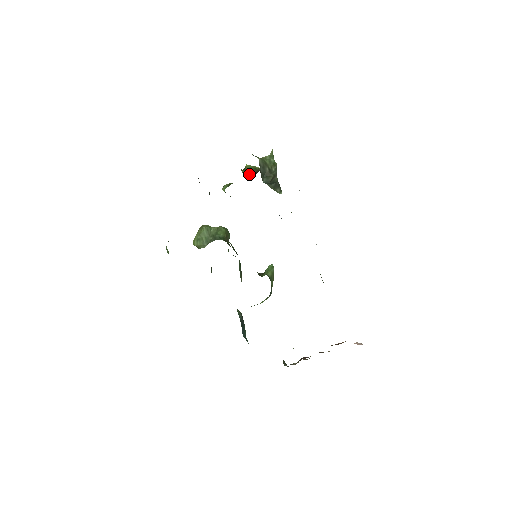
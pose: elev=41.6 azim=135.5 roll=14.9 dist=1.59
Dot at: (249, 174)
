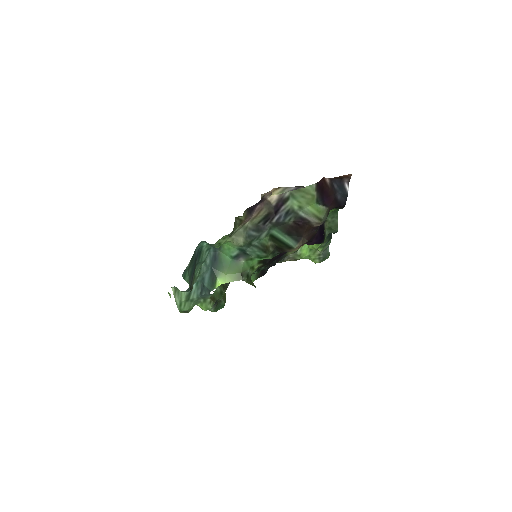
Dot at: occluded
